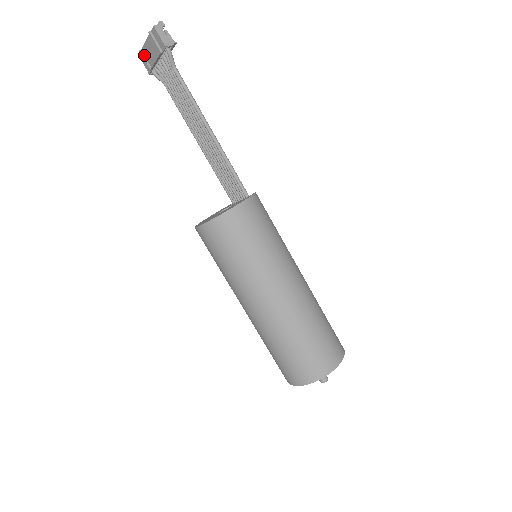
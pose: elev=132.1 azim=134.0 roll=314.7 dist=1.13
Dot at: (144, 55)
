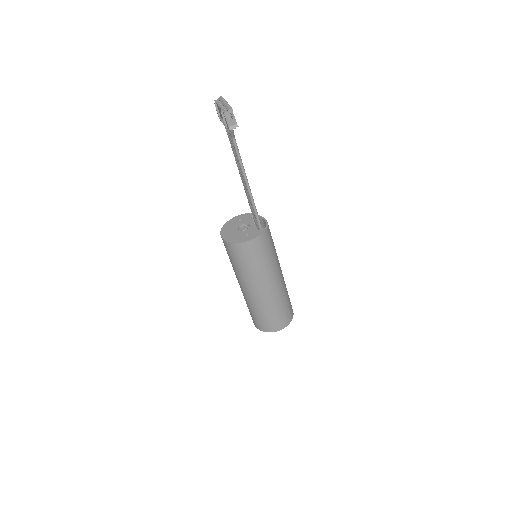
Dot at: (217, 107)
